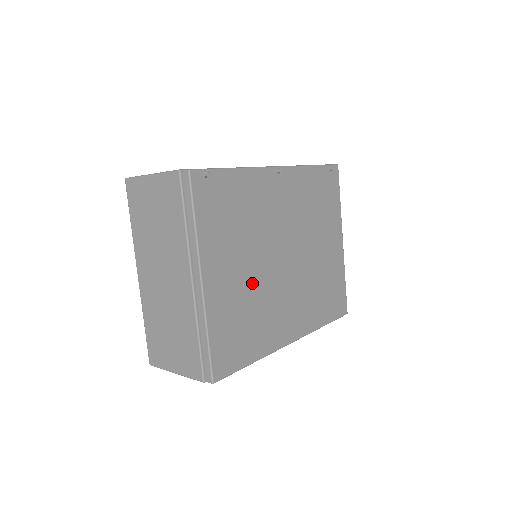
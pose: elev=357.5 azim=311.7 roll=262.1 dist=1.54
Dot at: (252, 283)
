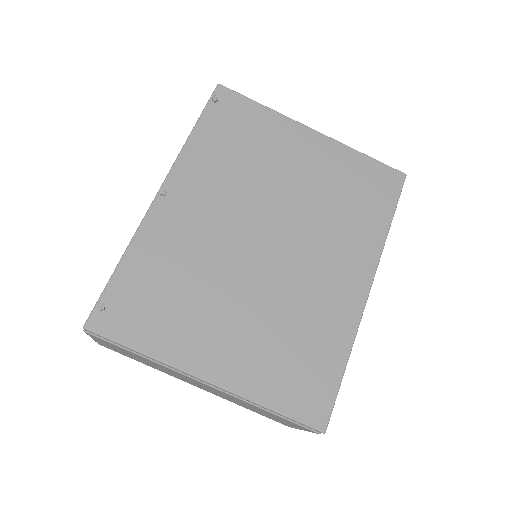
Dot at: (259, 311)
